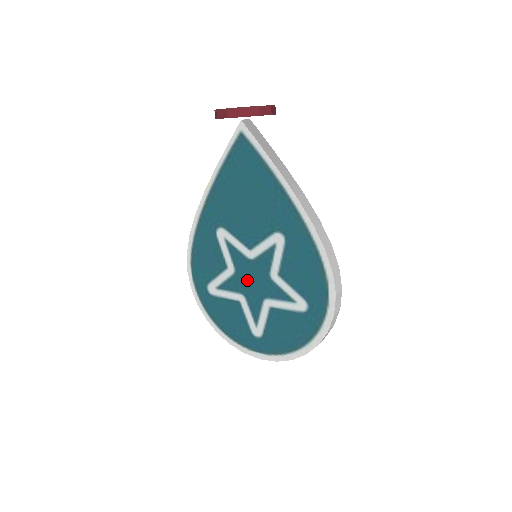
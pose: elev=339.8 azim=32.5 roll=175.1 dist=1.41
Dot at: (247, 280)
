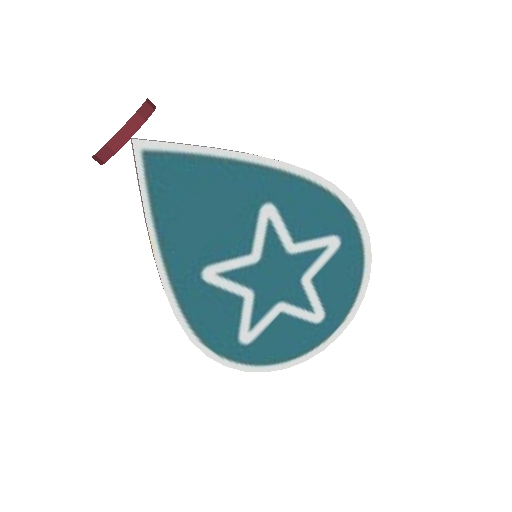
Dot at: (271, 284)
